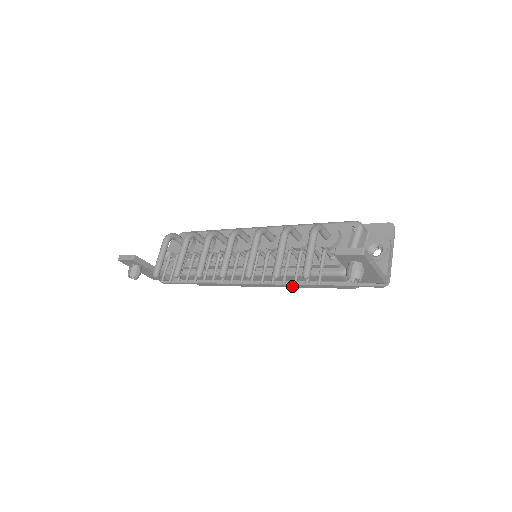
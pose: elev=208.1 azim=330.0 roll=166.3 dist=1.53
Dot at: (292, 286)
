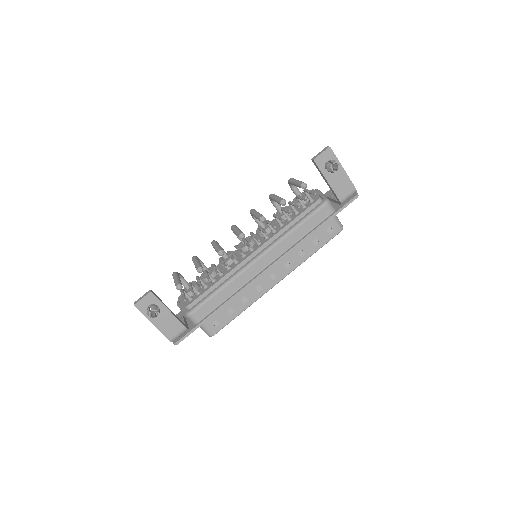
Dot at: (296, 264)
